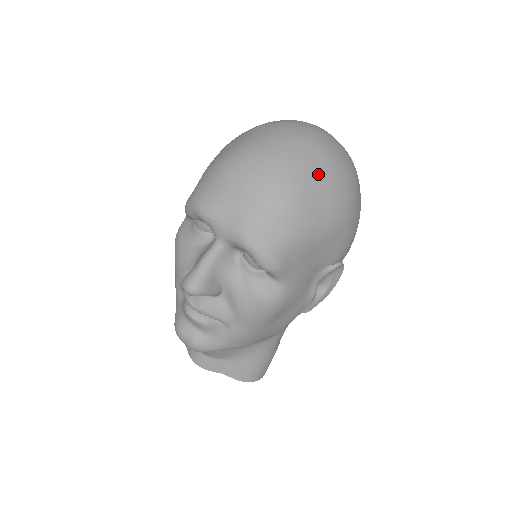
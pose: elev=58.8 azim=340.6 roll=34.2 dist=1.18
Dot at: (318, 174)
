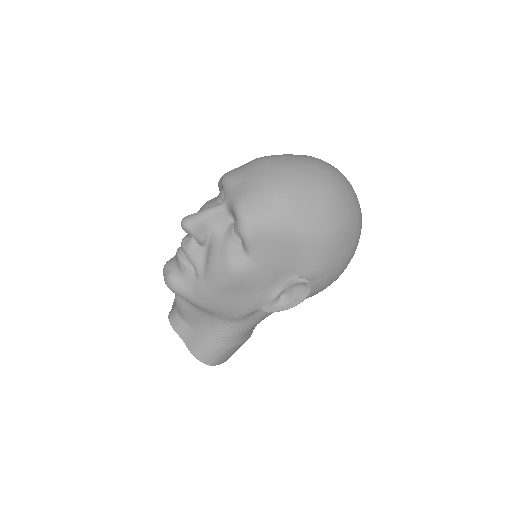
Dot at: (316, 192)
